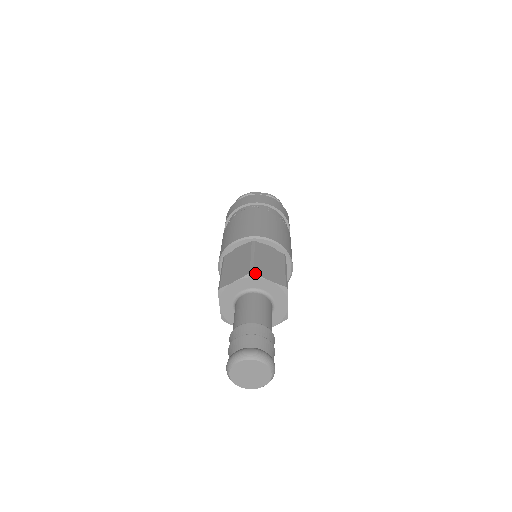
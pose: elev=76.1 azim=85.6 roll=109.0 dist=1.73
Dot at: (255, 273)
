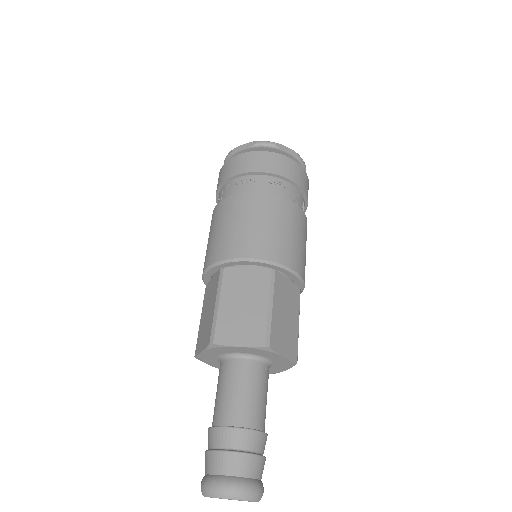
Dot at: (271, 347)
